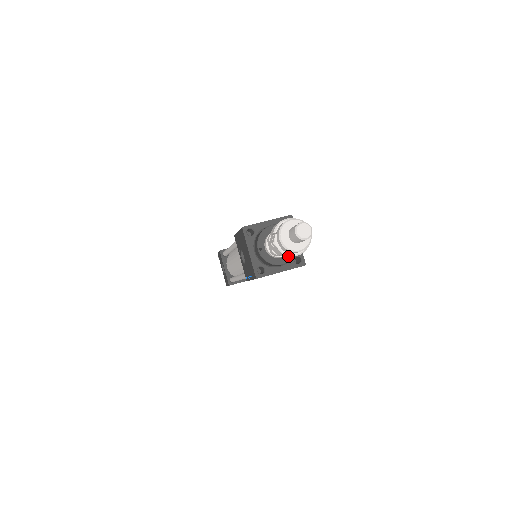
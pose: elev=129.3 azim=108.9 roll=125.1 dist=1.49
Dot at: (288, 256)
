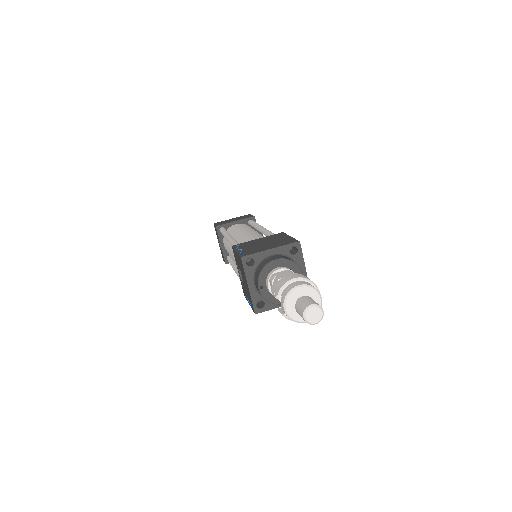
Dot at: occluded
